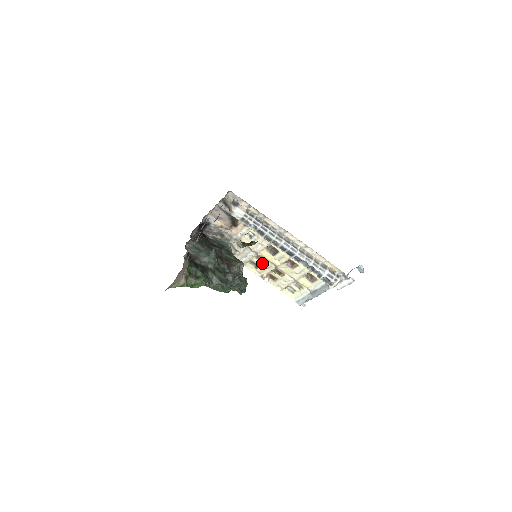
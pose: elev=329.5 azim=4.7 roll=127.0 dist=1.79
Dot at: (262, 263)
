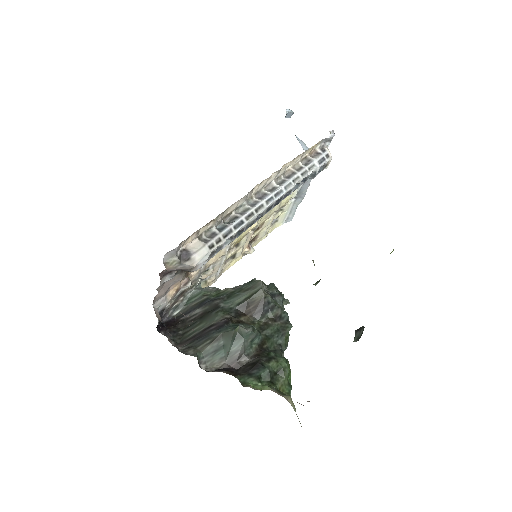
Dot at: (237, 247)
